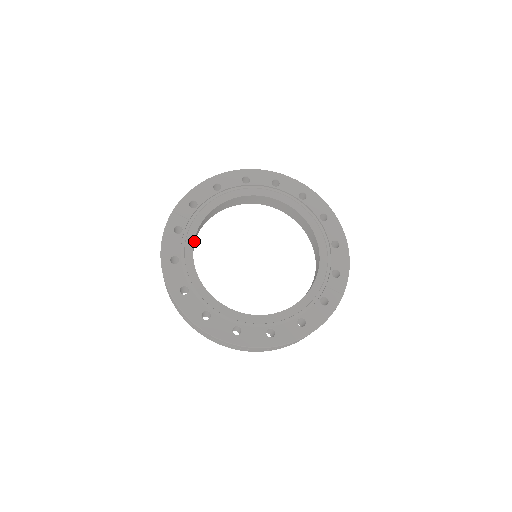
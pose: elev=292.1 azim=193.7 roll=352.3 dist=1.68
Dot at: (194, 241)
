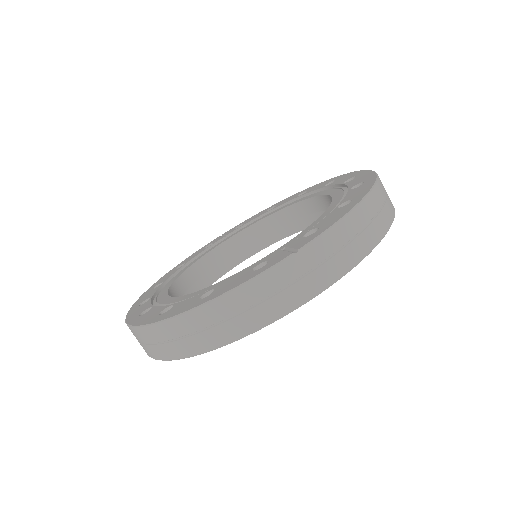
Dot at: (214, 254)
